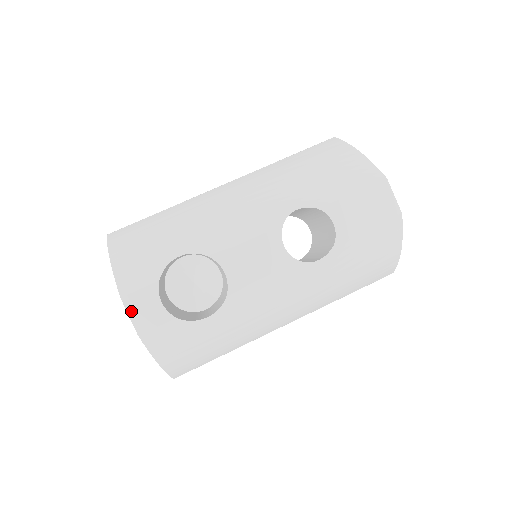
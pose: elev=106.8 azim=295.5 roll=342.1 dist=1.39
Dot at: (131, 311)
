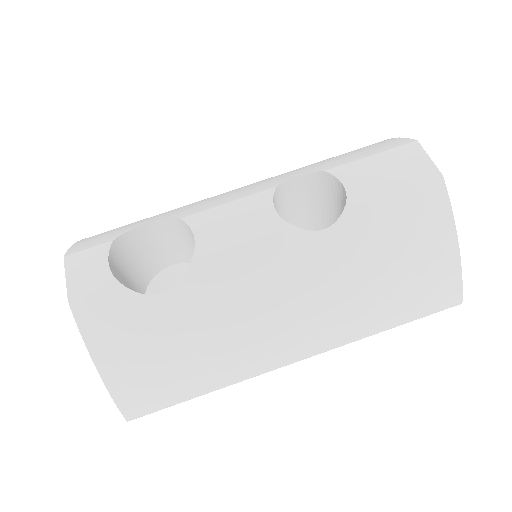
Dot at: (70, 272)
